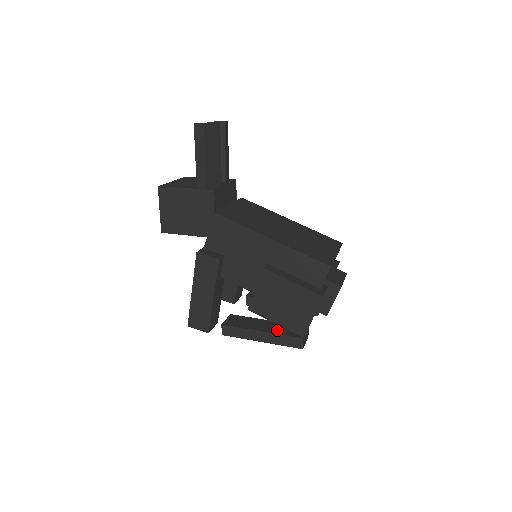
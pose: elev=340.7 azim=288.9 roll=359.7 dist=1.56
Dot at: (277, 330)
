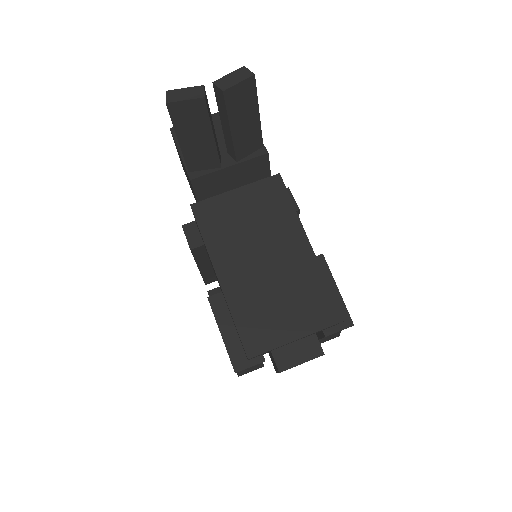
Dot at: occluded
